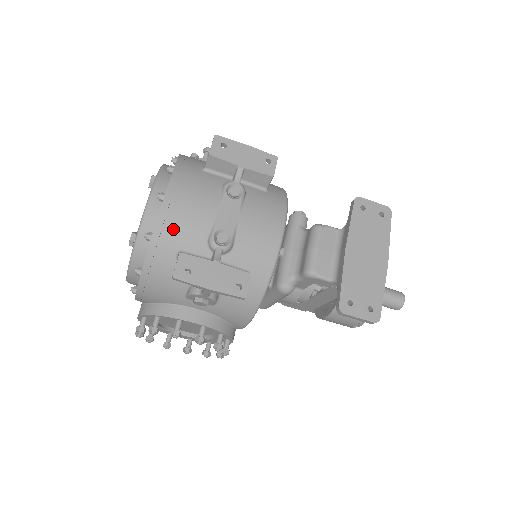
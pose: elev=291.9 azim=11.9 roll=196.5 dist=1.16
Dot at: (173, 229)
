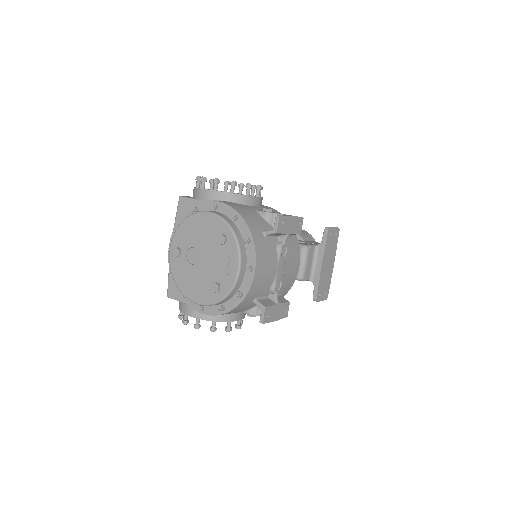
Dot at: (256, 290)
